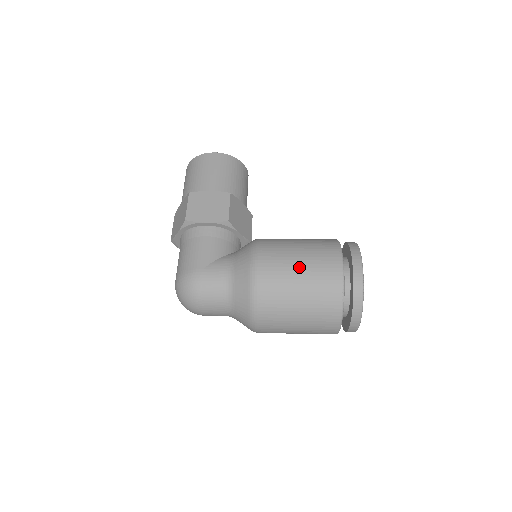
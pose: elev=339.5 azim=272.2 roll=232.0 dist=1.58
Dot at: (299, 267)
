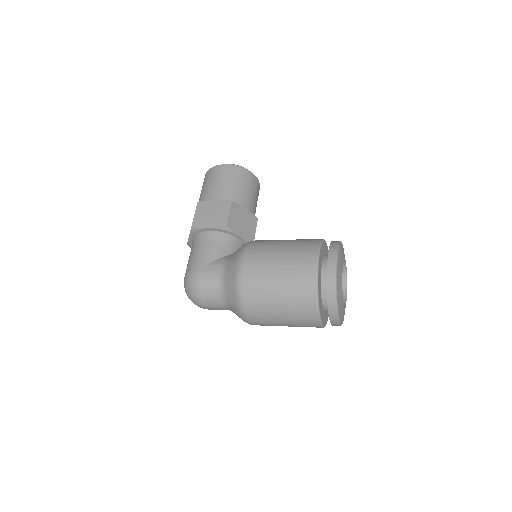
Dot at: (278, 266)
